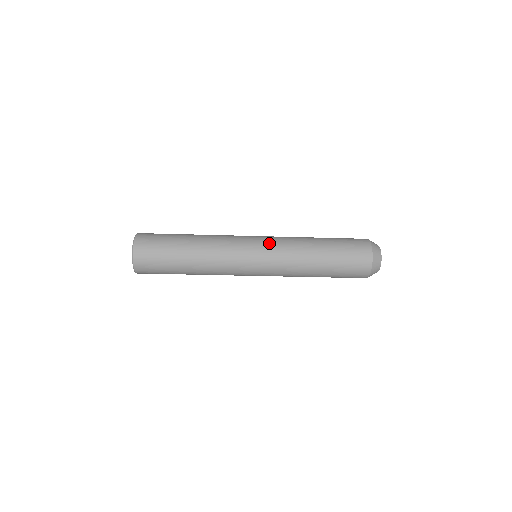
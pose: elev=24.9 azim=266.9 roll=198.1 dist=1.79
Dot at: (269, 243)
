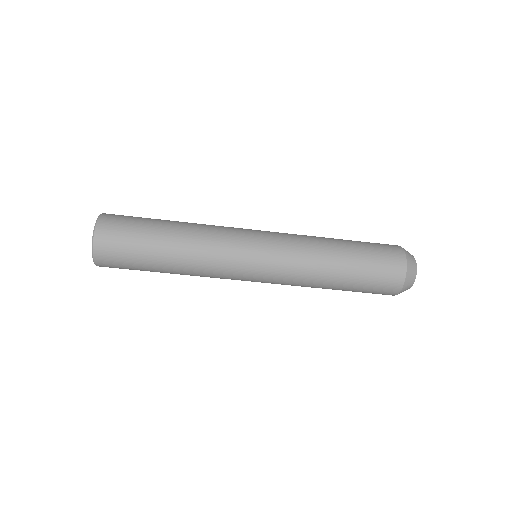
Dot at: occluded
